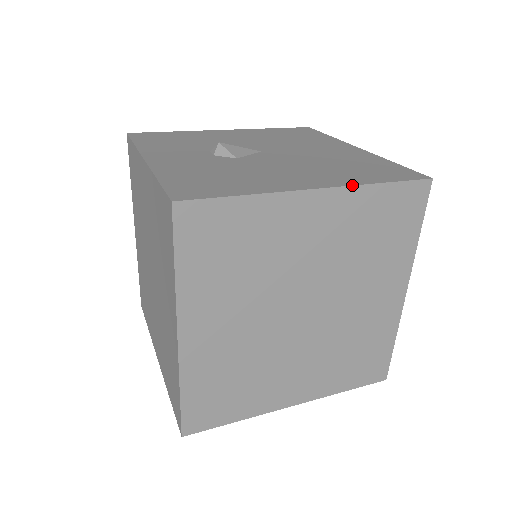
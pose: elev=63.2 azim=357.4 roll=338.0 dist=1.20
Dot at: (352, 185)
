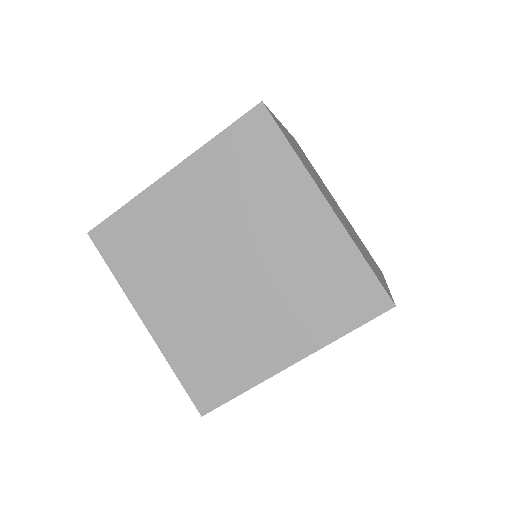
Dot at: (286, 129)
